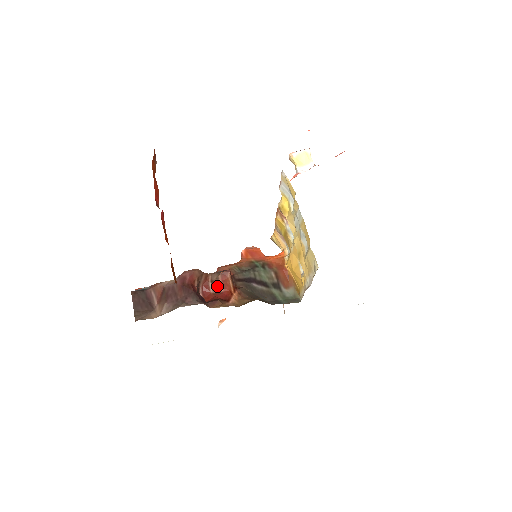
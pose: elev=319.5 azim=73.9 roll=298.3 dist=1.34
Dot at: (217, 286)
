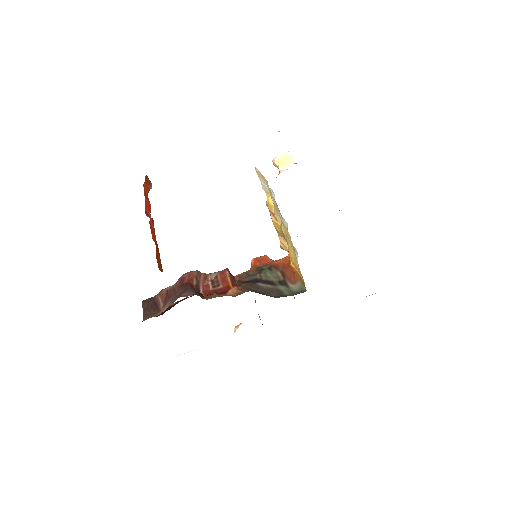
Dot at: (216, 284)
